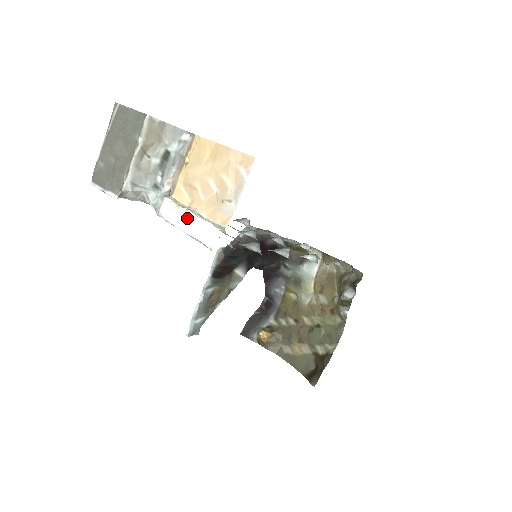
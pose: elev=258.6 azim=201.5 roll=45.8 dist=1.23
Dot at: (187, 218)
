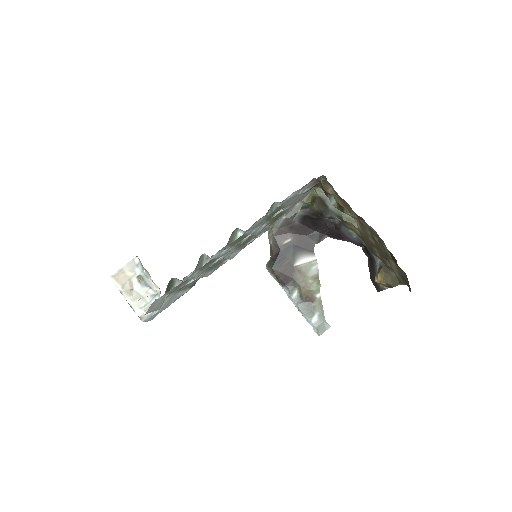
Dot at: occluded
